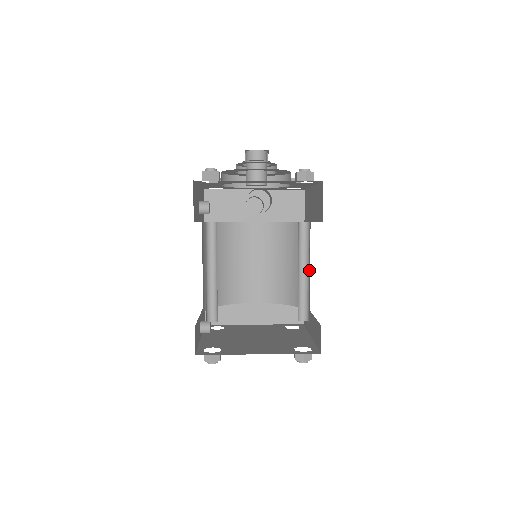
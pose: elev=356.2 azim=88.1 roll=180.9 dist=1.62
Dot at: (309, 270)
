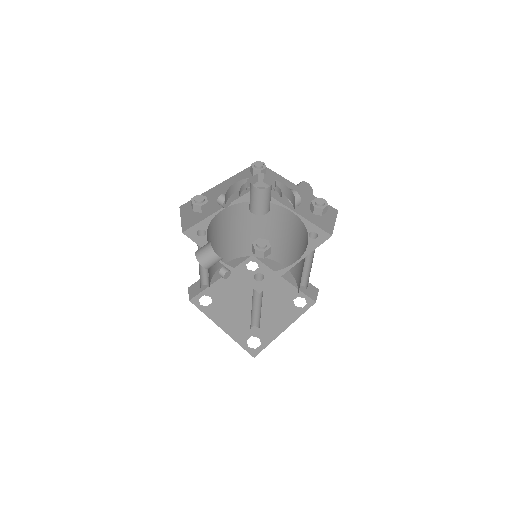
Dot at: occluded
